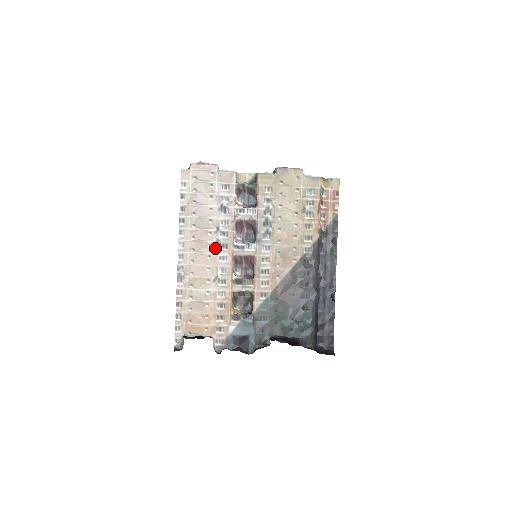
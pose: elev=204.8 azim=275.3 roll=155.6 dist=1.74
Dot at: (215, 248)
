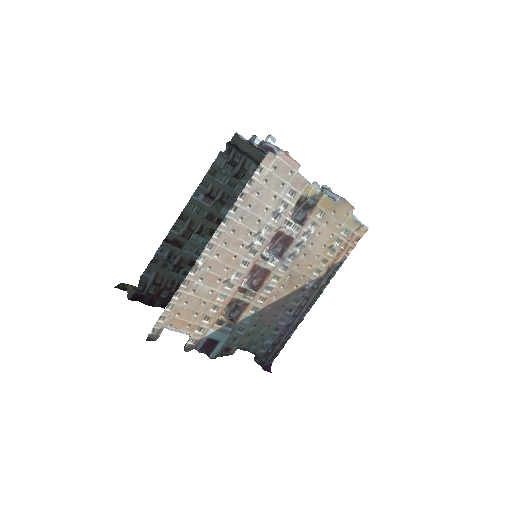
Dot at: (245, 250)
